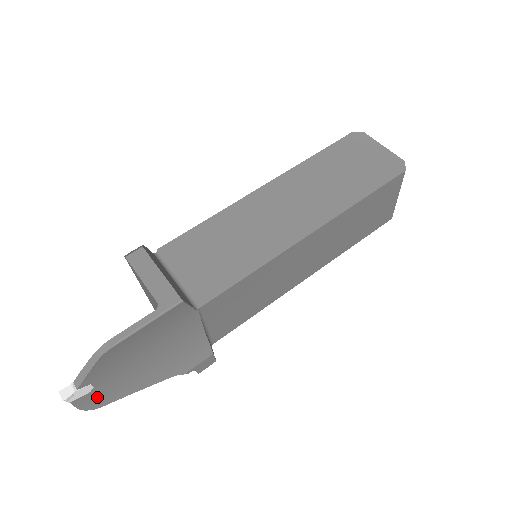
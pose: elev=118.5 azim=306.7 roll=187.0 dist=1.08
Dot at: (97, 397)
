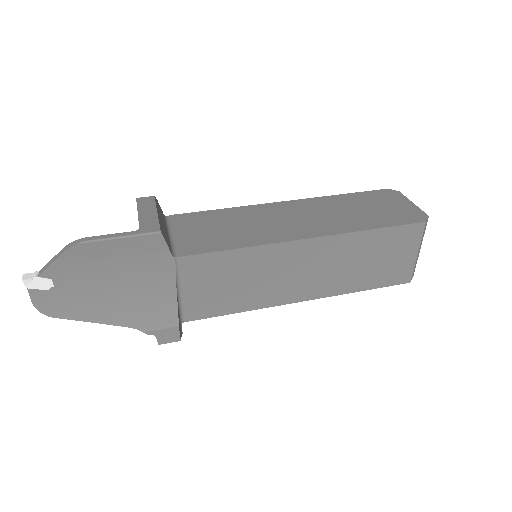
Dot at: (53, 302)
